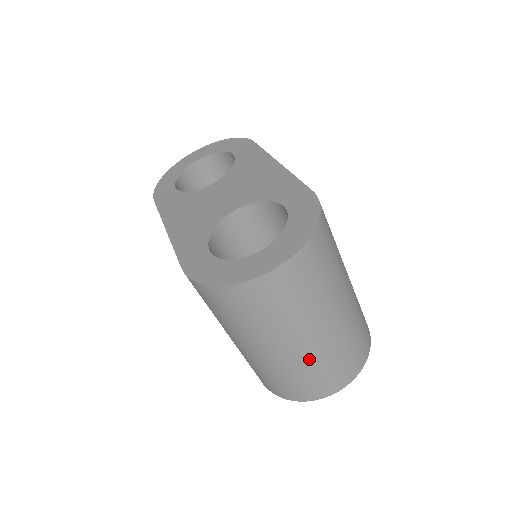
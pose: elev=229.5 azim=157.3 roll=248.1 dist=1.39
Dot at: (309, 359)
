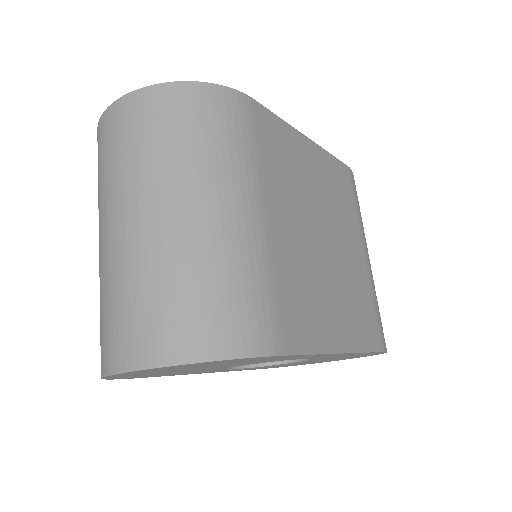
Dot at: (110, 267)
